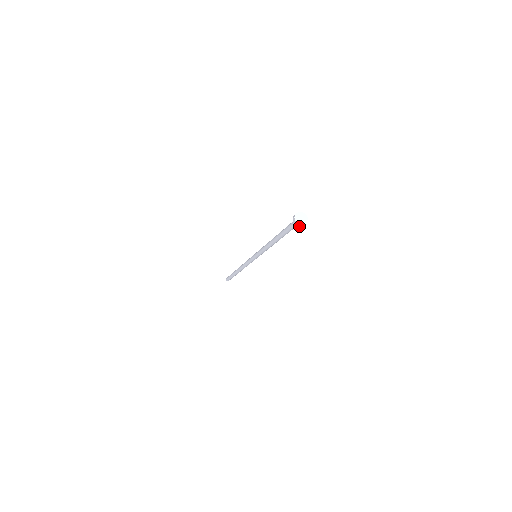
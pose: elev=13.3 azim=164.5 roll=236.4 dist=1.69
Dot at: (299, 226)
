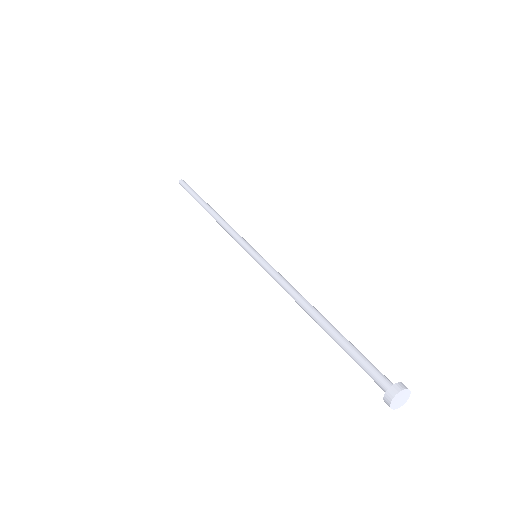
Dot at: occluded
